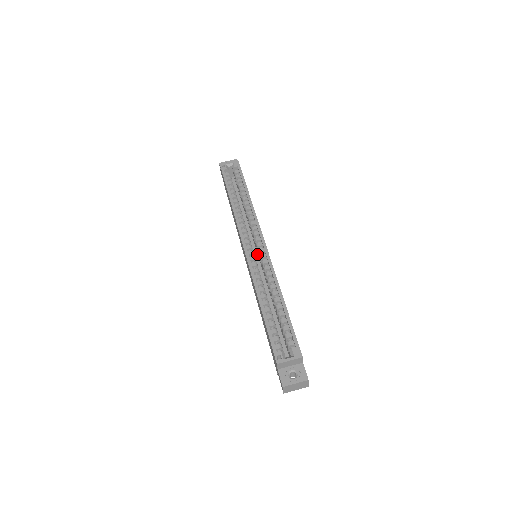
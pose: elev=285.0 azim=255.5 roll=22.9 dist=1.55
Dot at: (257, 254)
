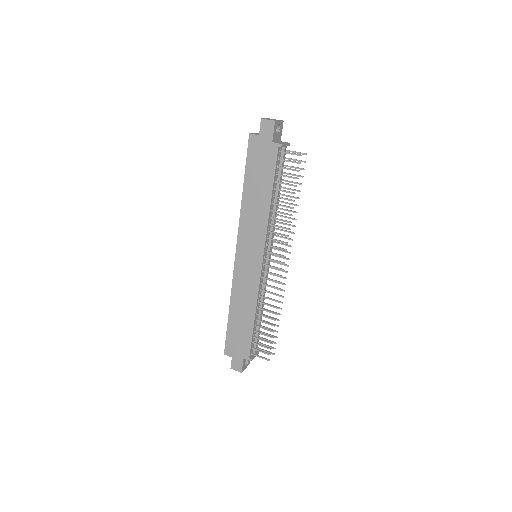
Dot at: occluded
